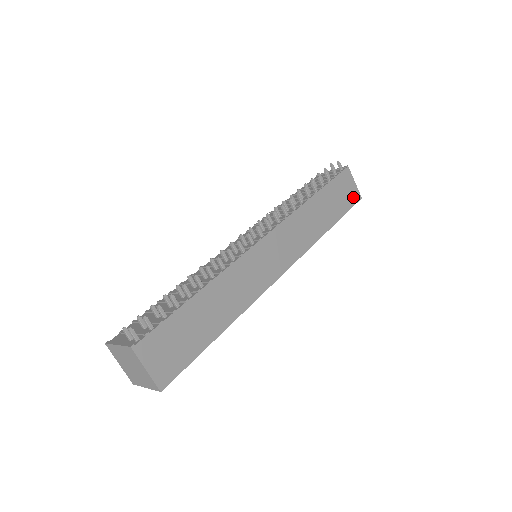
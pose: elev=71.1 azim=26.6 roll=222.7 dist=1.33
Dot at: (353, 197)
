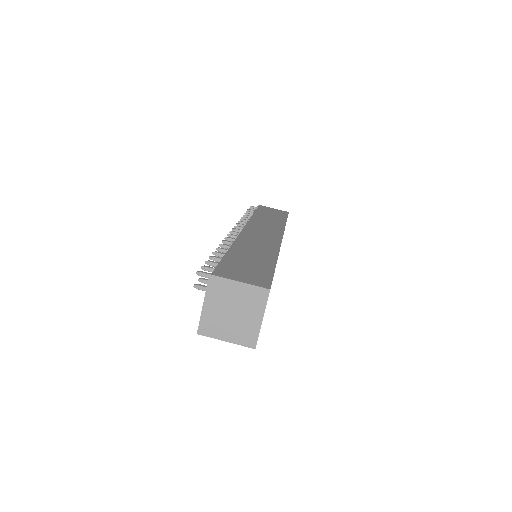
Dot at: (282, 212)
